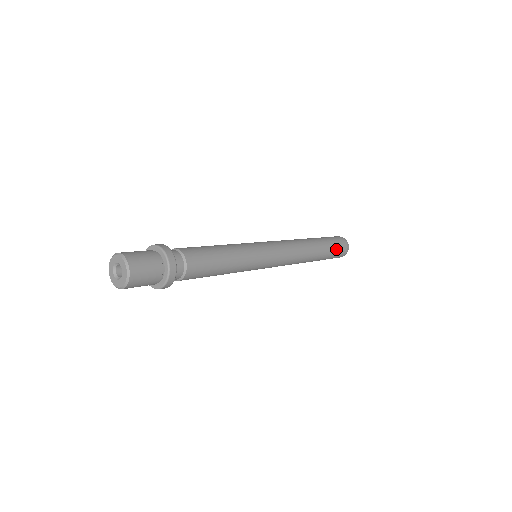
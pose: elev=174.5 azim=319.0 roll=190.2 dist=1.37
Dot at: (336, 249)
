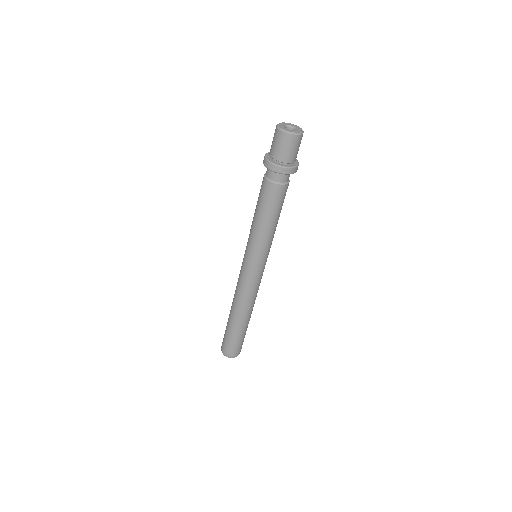
Dot at: occluded
